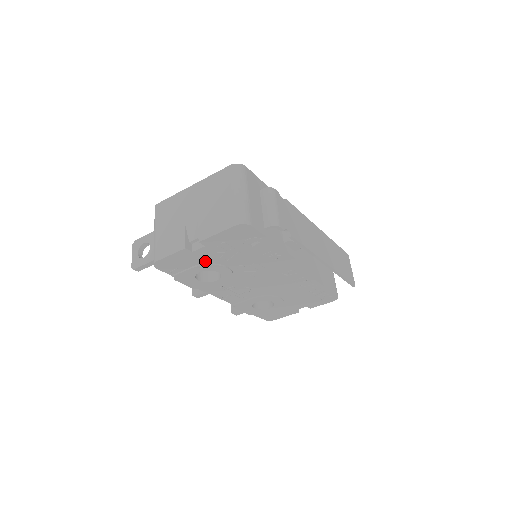
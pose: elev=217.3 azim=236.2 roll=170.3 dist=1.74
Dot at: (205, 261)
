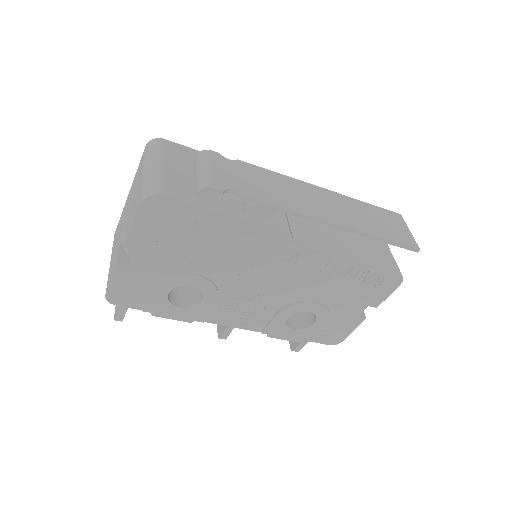
Dot at: (160, 275)
